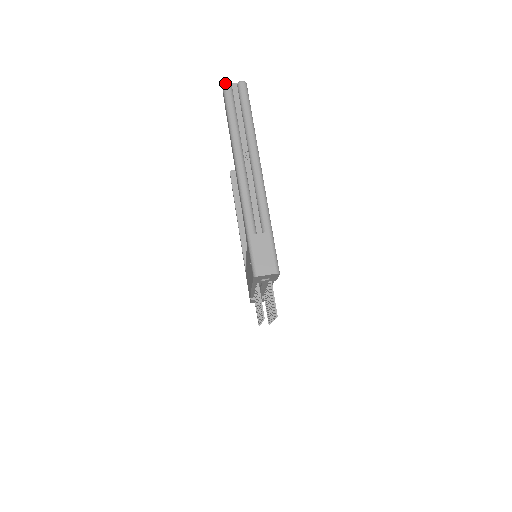
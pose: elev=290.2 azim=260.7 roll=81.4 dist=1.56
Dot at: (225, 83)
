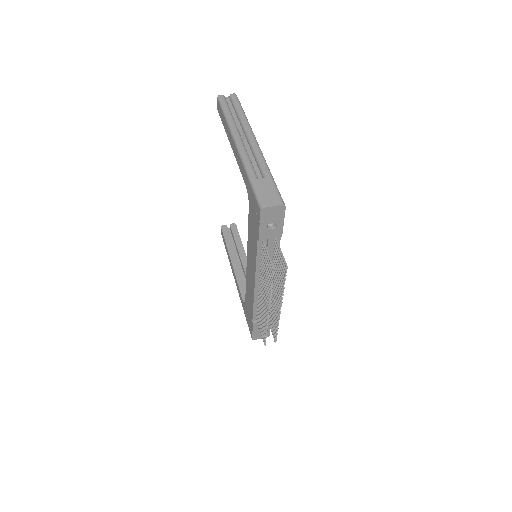
Dot at: (219, 95)
